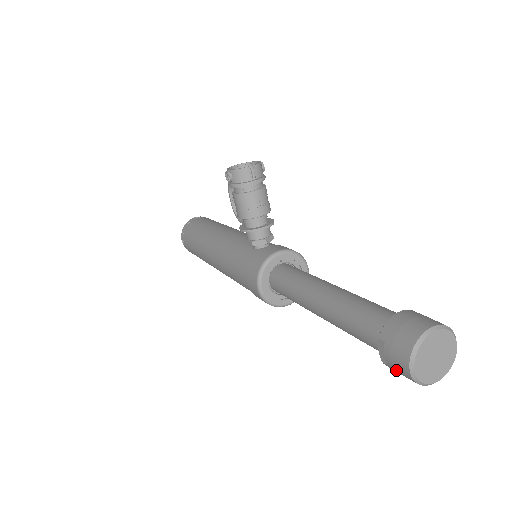
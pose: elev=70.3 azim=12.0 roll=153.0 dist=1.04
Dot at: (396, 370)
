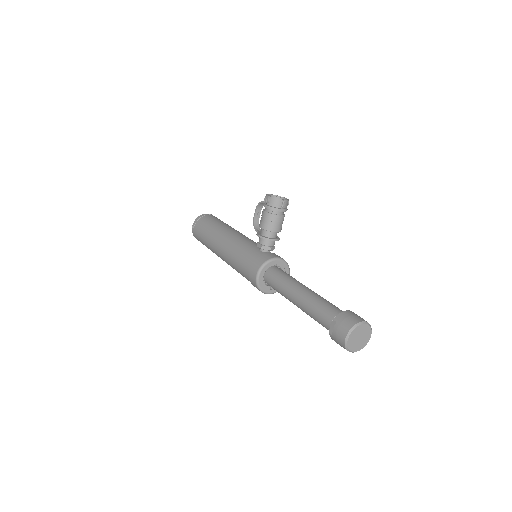
Dot at: (336, 339)
